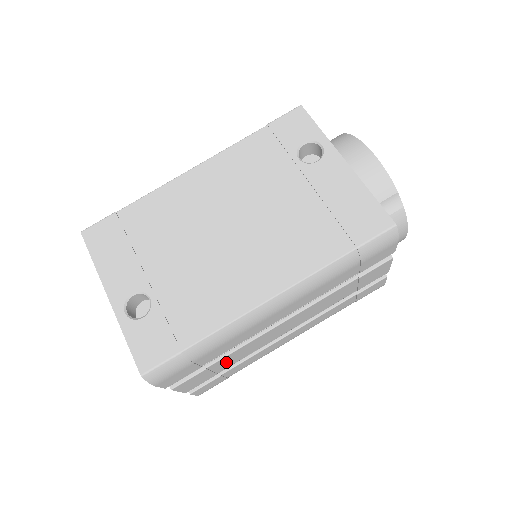
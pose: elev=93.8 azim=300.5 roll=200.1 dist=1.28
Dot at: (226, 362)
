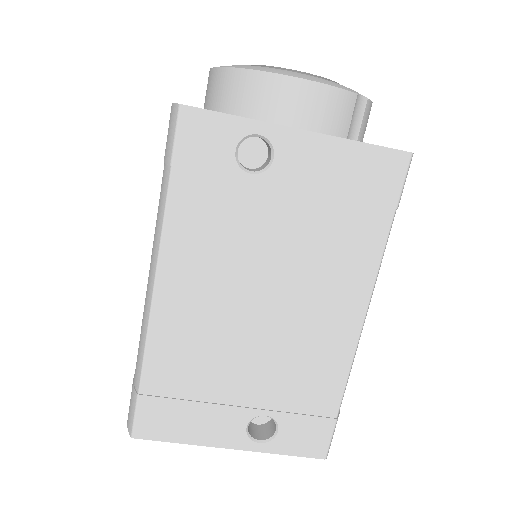
Dot at: occluded
